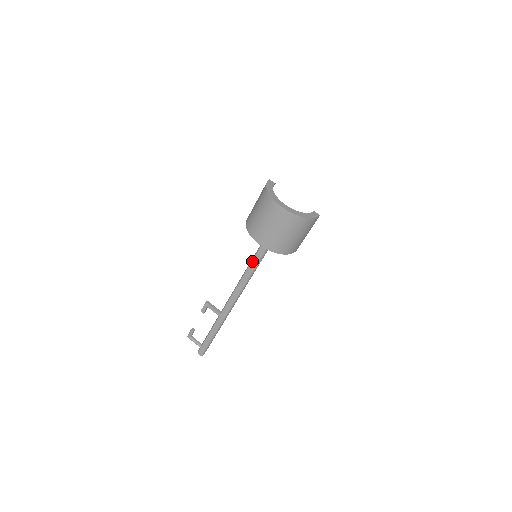
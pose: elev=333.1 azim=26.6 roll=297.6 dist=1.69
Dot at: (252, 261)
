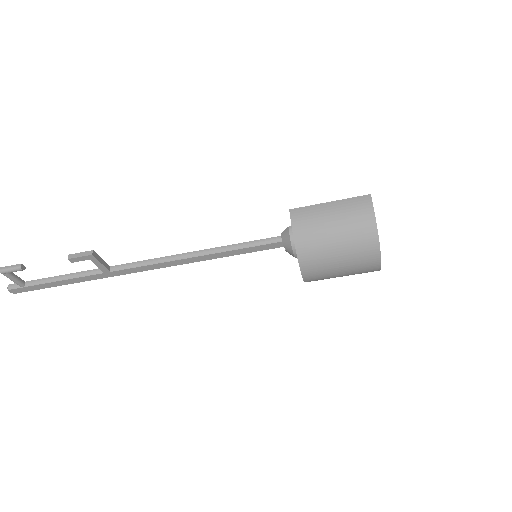
Dot at: (236, 250)
